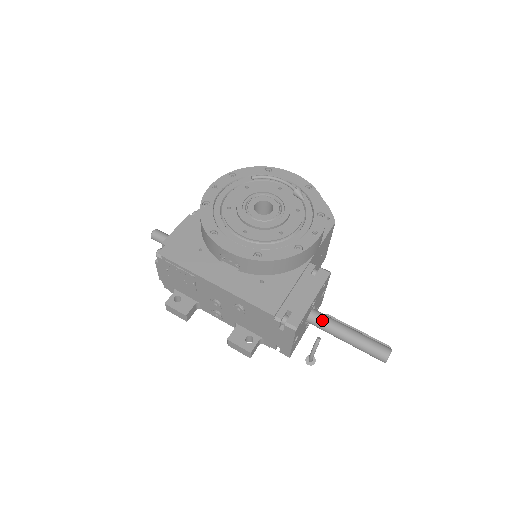
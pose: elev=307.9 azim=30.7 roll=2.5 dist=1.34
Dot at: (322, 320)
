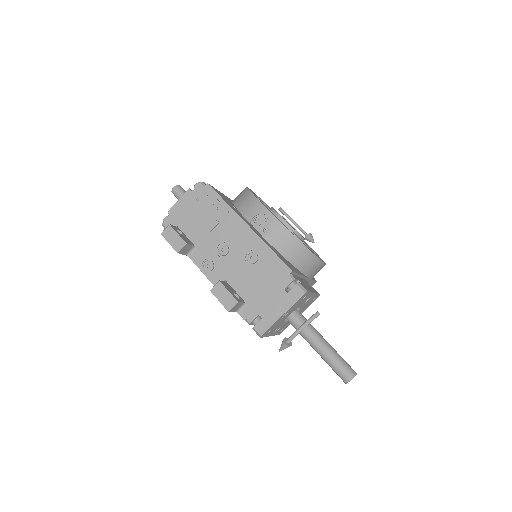
Dot at: (306, 320)
